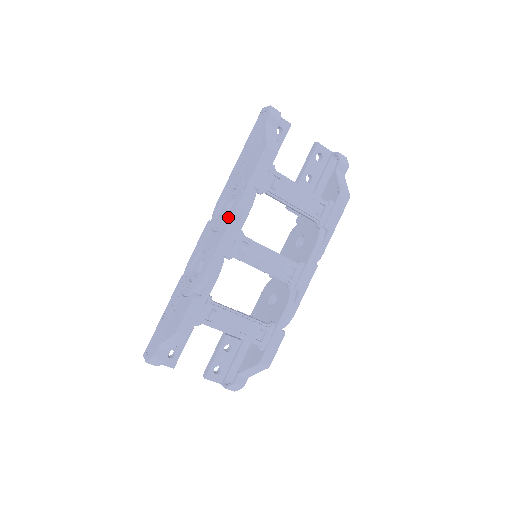
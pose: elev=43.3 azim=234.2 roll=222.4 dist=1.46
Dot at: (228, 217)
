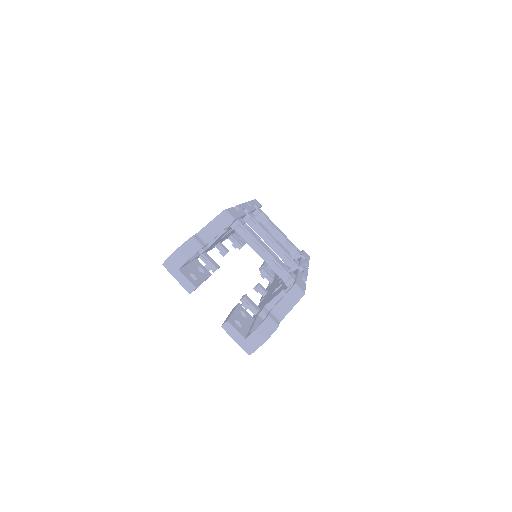
Dot at: occluded
